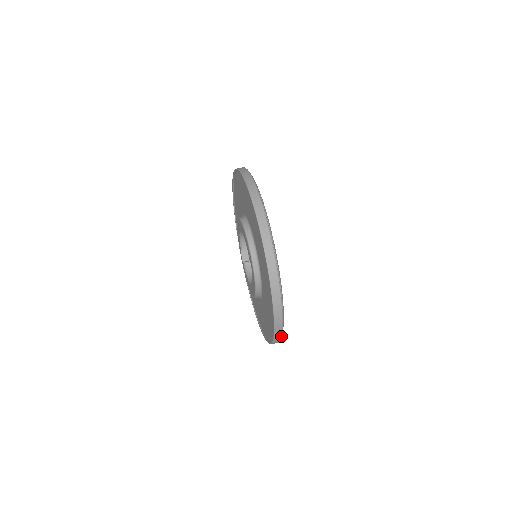
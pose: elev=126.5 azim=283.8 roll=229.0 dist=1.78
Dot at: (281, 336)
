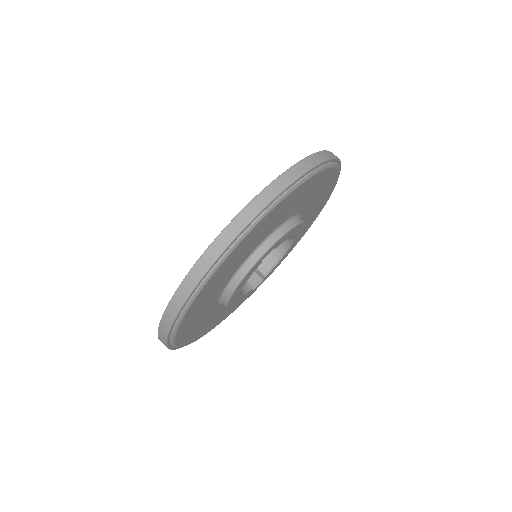
Dot at: (192, 289)
